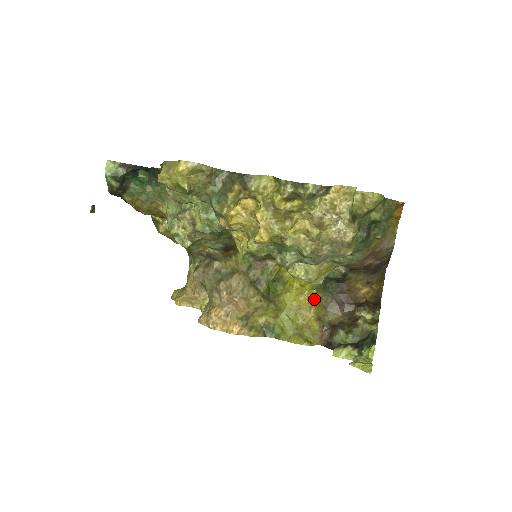
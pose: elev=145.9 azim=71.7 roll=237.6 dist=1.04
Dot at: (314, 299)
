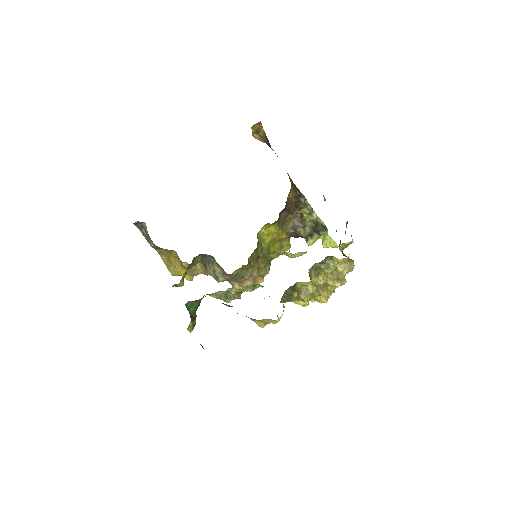
Dot at: (281, 231)
